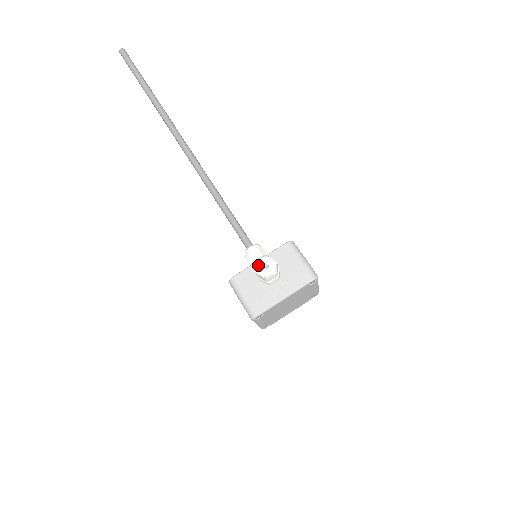
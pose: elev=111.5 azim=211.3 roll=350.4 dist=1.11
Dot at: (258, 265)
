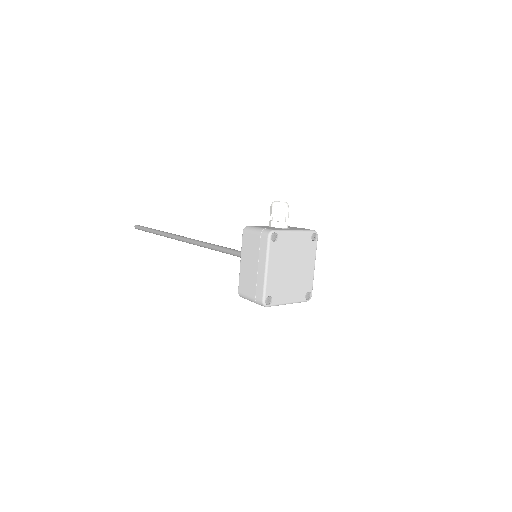
Dot at: (274, 201)
